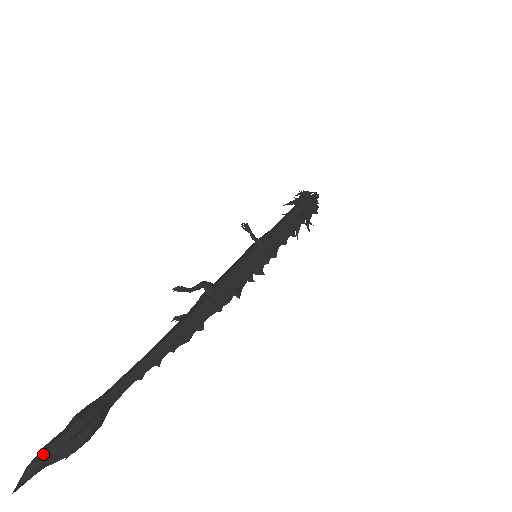
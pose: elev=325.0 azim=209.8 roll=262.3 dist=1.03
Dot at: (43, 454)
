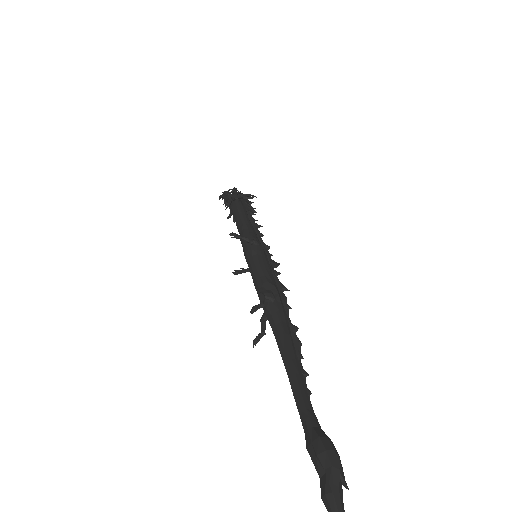
Dot at: (335, 501)
